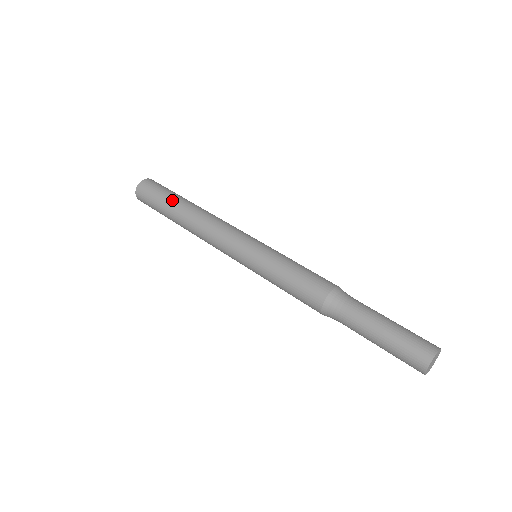
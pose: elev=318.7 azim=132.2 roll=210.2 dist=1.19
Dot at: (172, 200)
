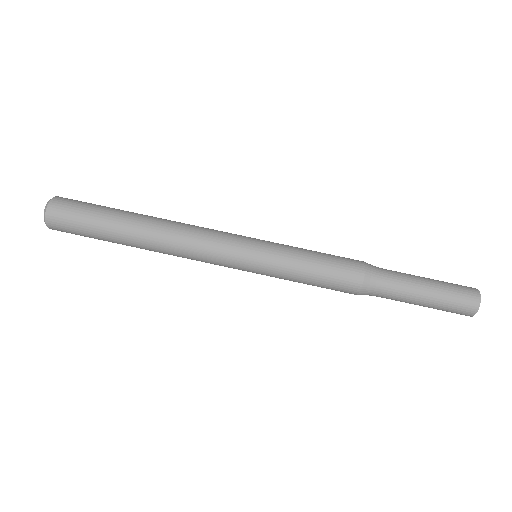
Dot at: (112, 237)
